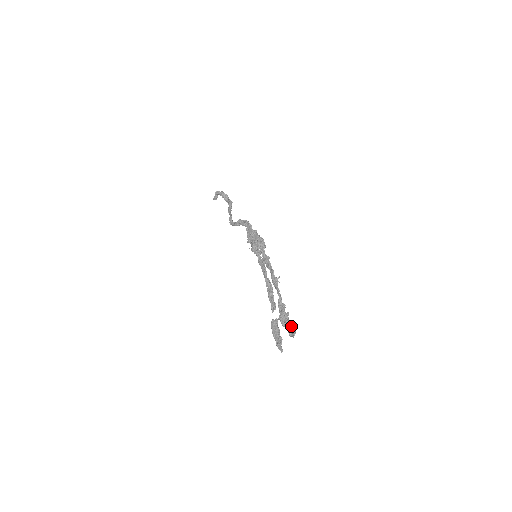
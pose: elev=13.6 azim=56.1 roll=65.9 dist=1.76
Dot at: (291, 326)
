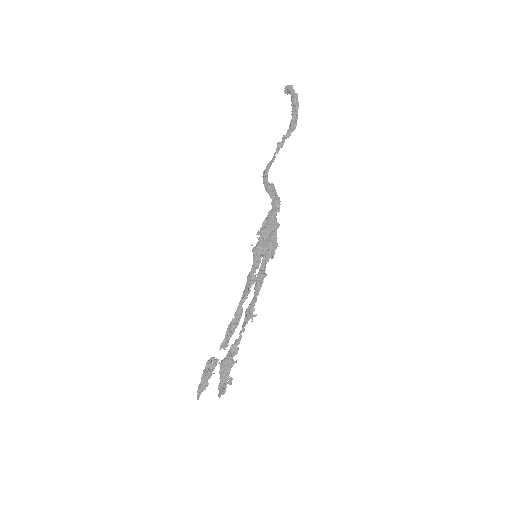
Dot at: (225, 382)
